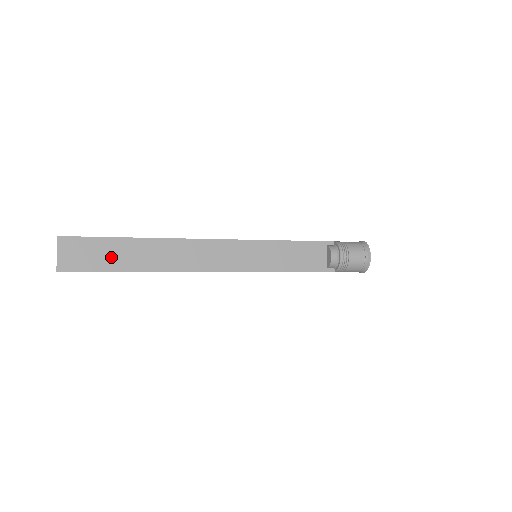
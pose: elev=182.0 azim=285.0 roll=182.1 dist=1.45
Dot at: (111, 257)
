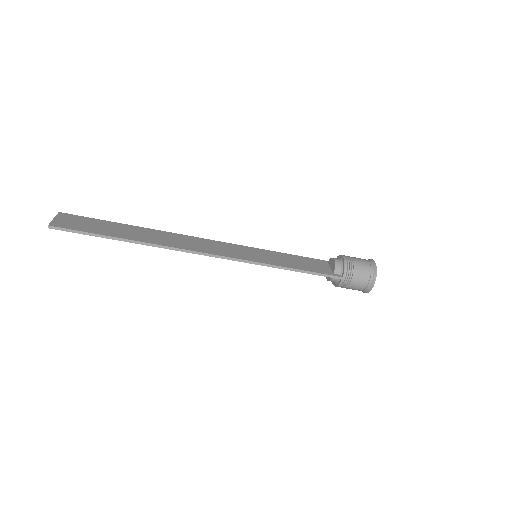
Dot at: (107, 229)
